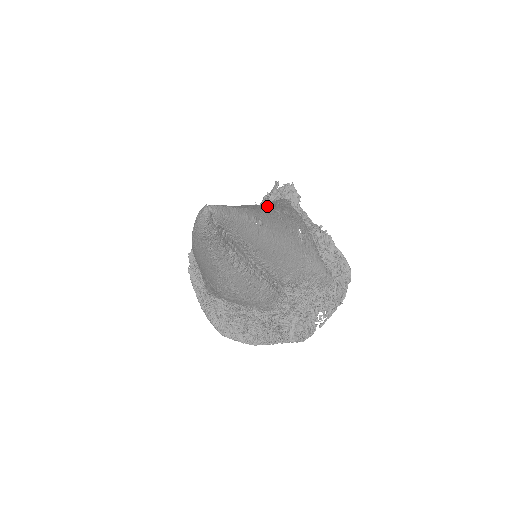
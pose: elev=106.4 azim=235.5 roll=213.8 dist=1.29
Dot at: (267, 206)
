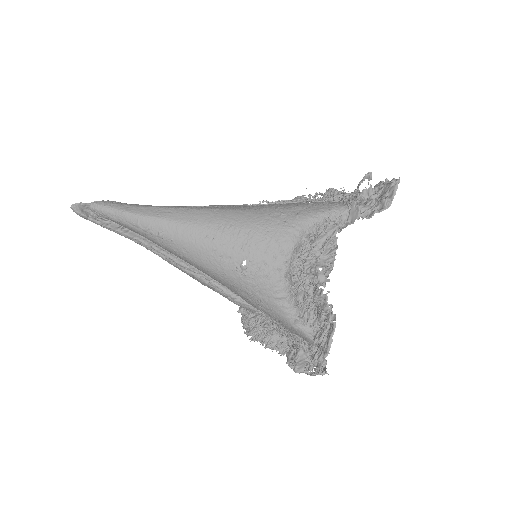
Dot at: (218, 216)
